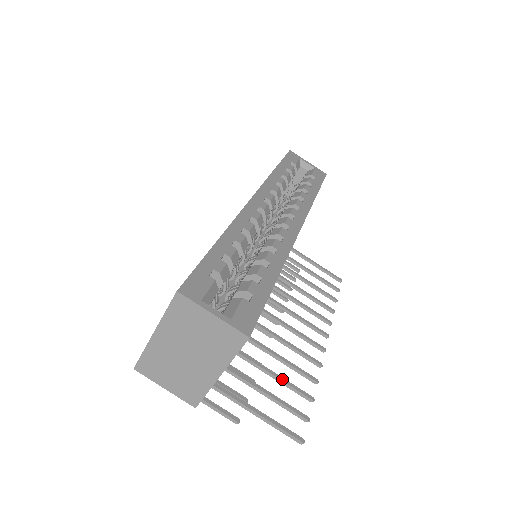
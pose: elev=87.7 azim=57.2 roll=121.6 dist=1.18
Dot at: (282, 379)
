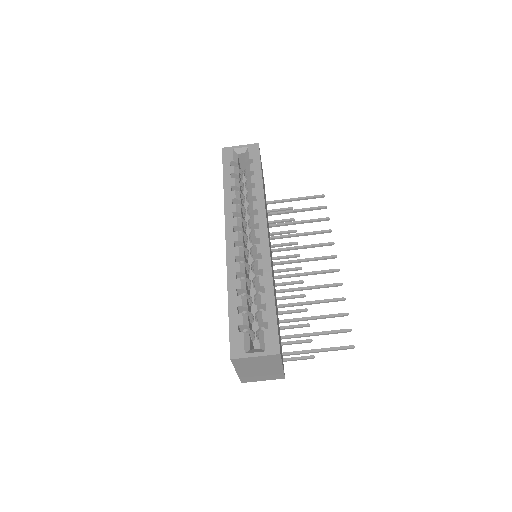
Dot at: (322, 317)
